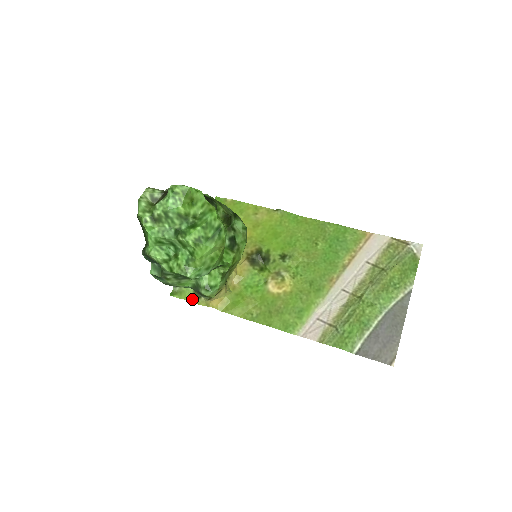
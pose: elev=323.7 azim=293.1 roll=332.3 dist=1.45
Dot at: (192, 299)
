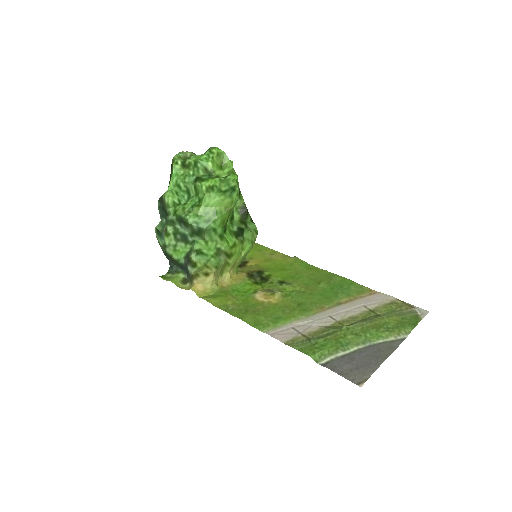
Dot at: (178, 283)
